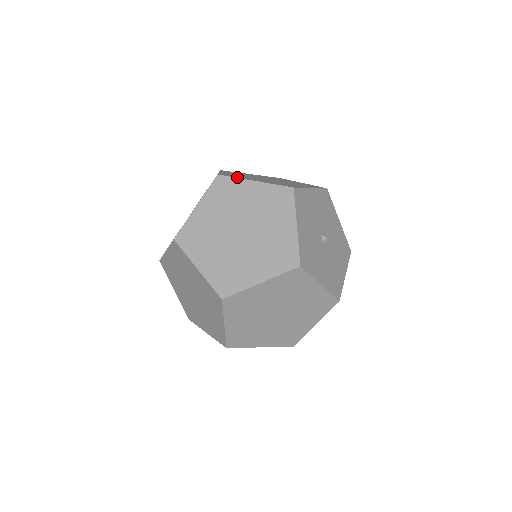
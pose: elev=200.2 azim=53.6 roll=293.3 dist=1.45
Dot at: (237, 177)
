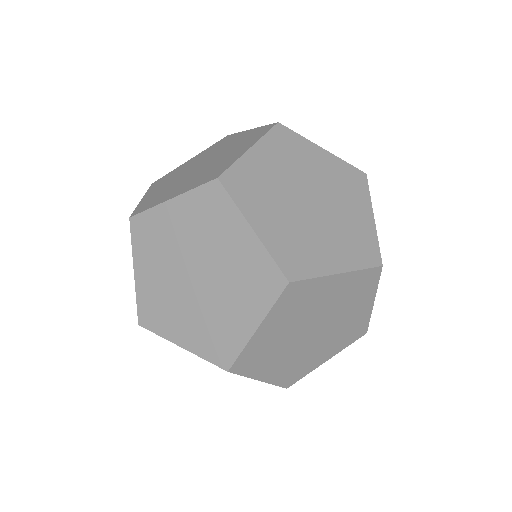
Dot at: (299, 136)
